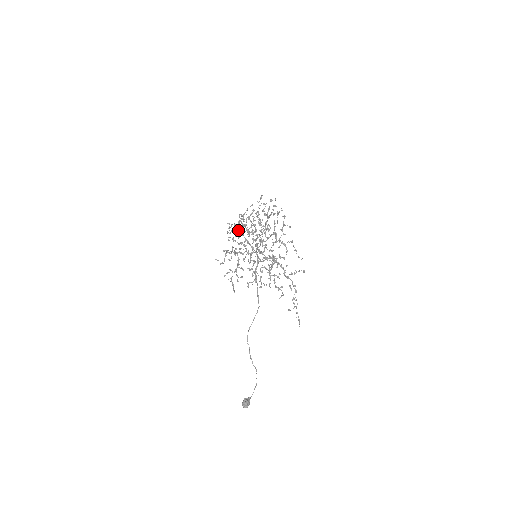
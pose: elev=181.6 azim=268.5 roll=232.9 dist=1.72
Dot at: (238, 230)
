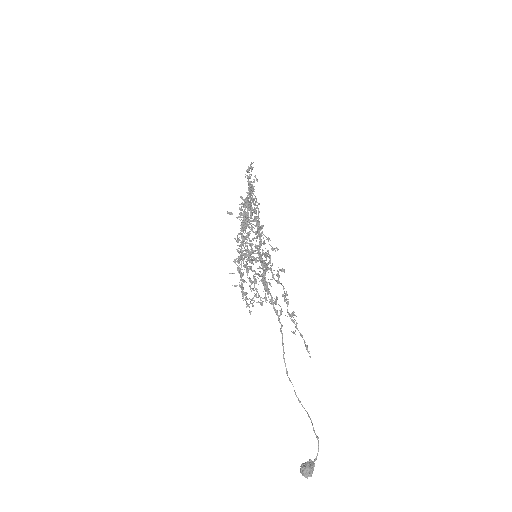
Dot at: occluded
